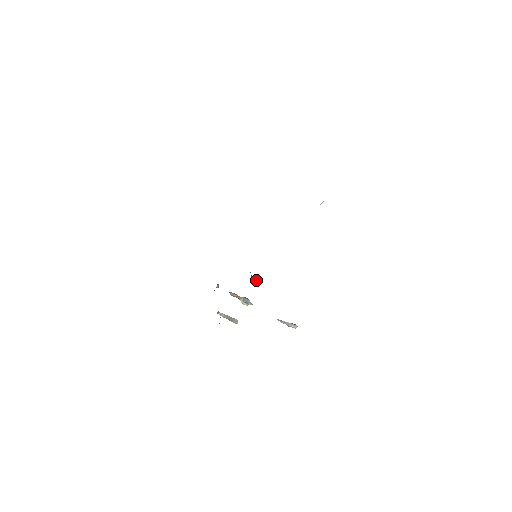
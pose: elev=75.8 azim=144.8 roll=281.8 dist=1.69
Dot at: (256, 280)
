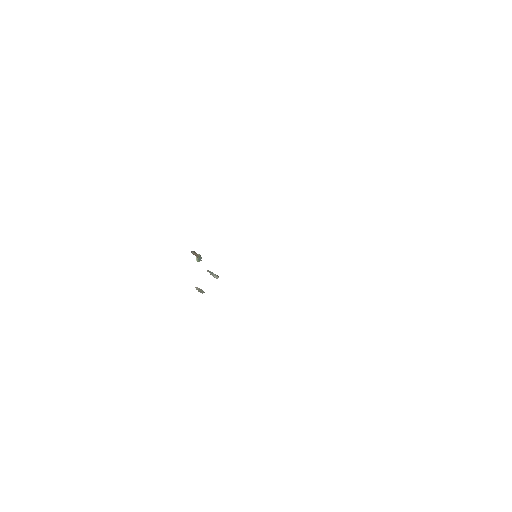
Dot at: occluded
